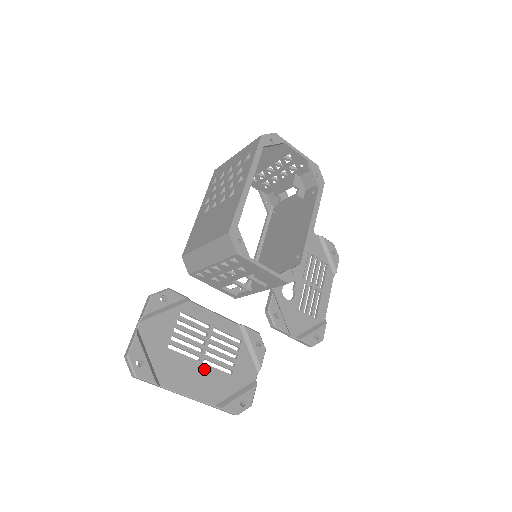
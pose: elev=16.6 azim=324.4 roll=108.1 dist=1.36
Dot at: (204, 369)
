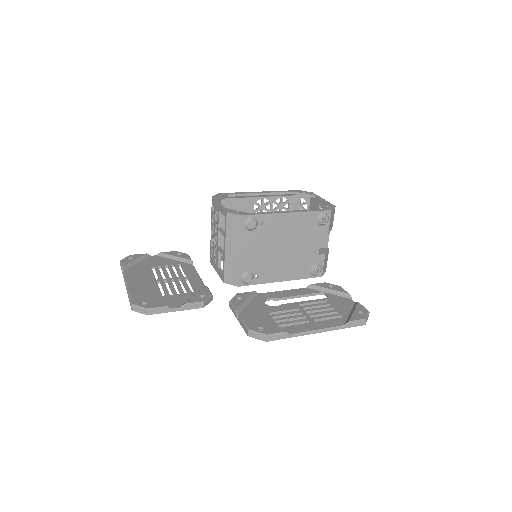
Dot at: (153, 283)
